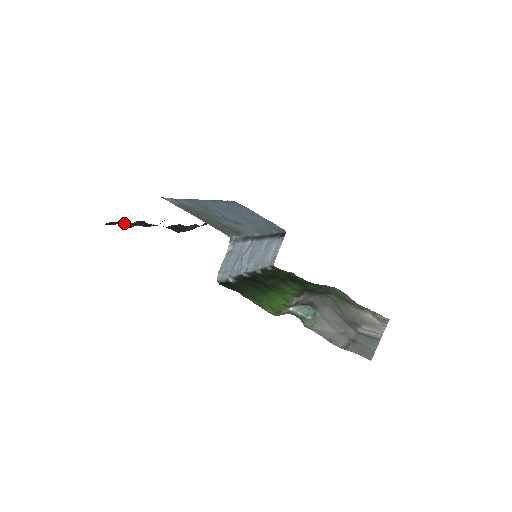
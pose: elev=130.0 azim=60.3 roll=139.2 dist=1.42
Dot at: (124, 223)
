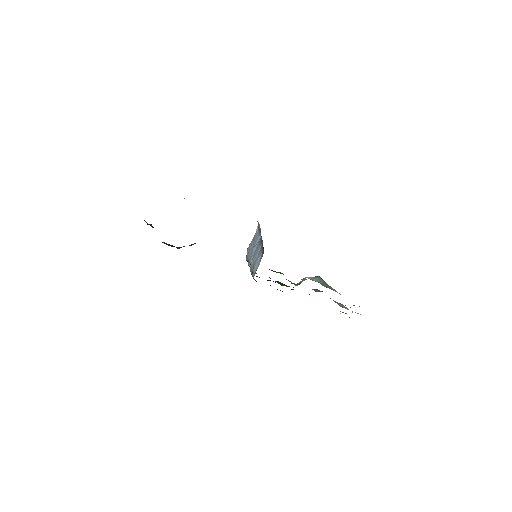
Dot at: (144, 220)
